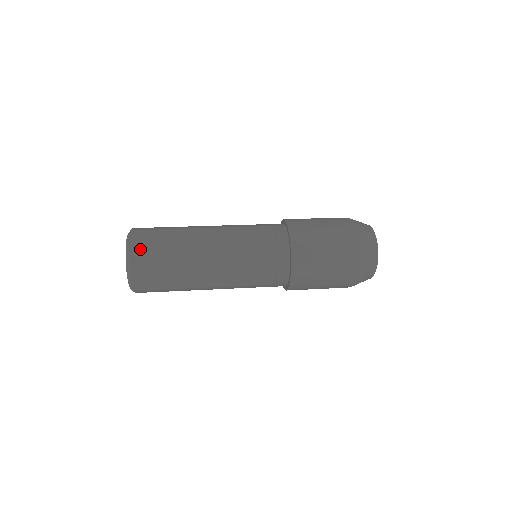
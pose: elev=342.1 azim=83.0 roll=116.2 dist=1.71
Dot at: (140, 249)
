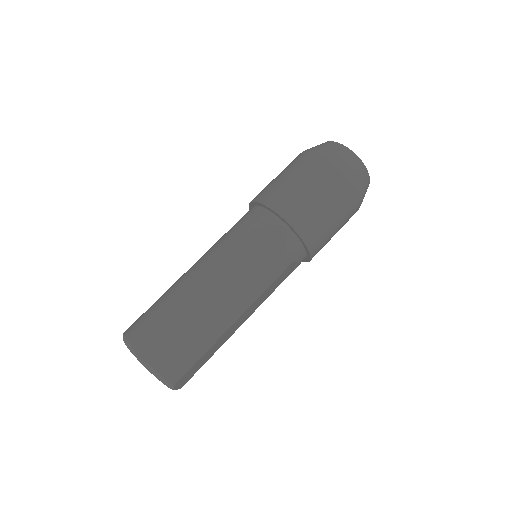
Dot at: (163, 358)
